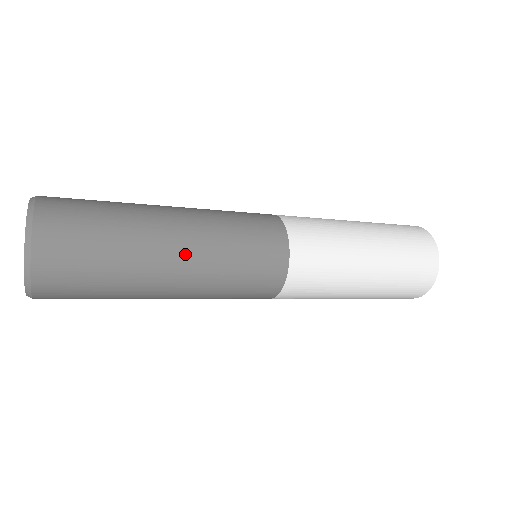
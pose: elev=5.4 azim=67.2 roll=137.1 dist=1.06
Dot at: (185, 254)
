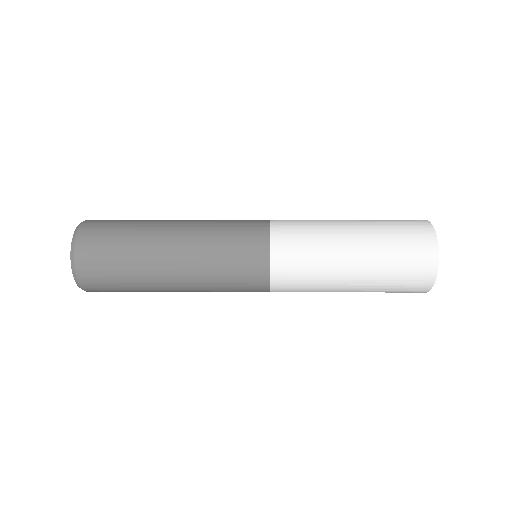
Dot at: (180, 270)
